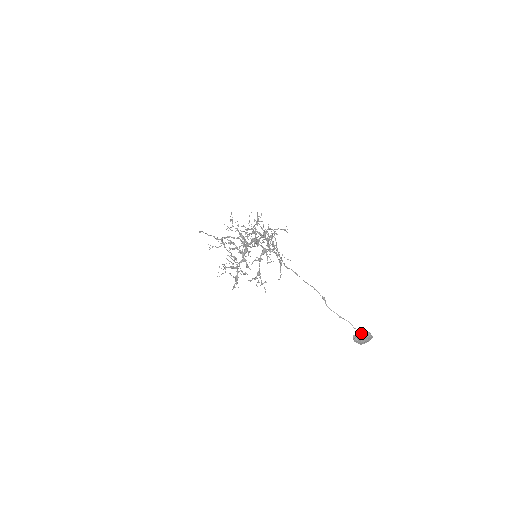
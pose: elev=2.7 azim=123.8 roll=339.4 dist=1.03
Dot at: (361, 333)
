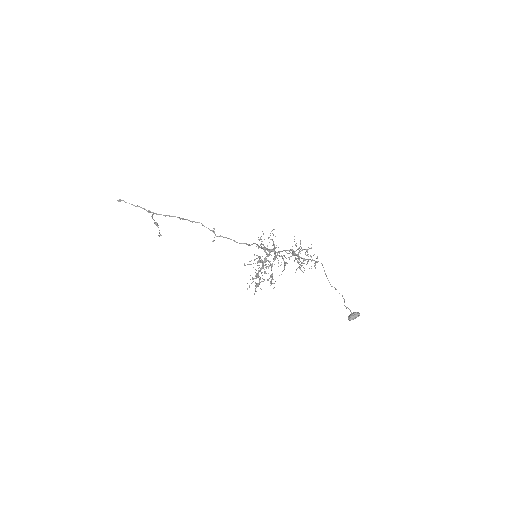
Dot at: (355, 314)
